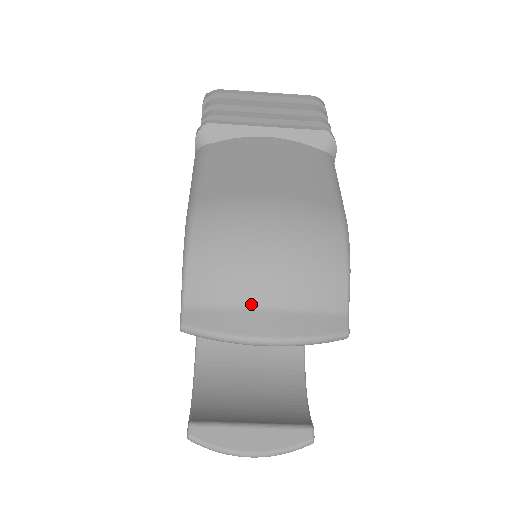
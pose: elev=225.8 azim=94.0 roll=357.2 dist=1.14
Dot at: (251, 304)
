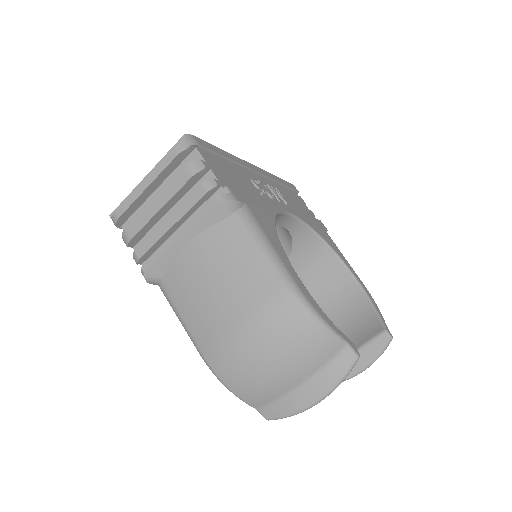
Dot at: (290, 390)
